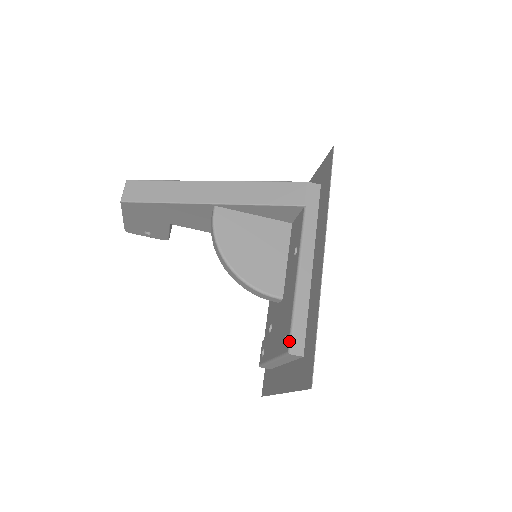
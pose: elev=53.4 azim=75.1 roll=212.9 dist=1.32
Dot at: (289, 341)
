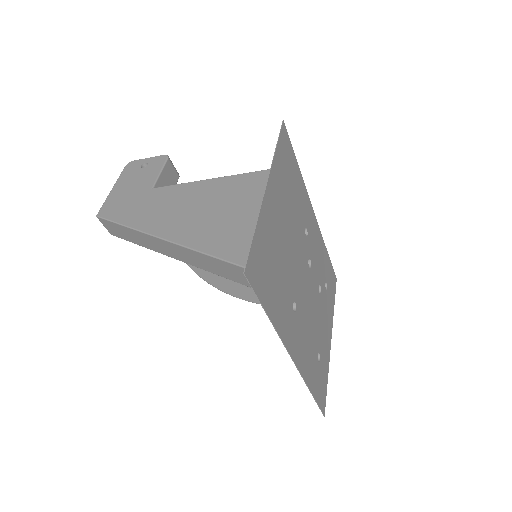
Dot at: occluded
